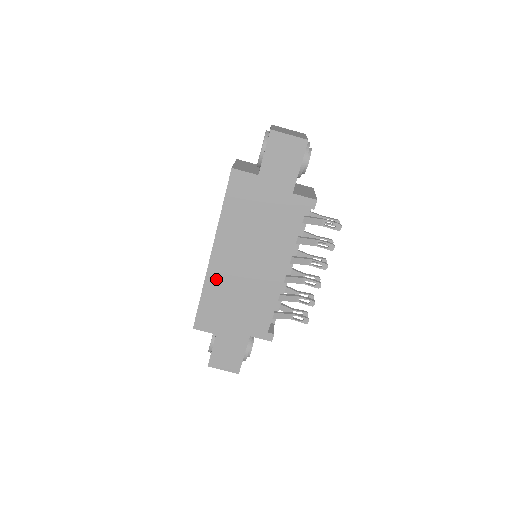
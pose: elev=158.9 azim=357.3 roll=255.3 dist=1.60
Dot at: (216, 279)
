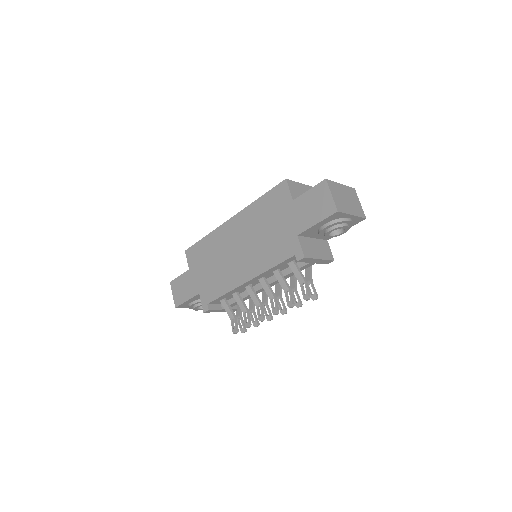
Dot at: (218, 237)
